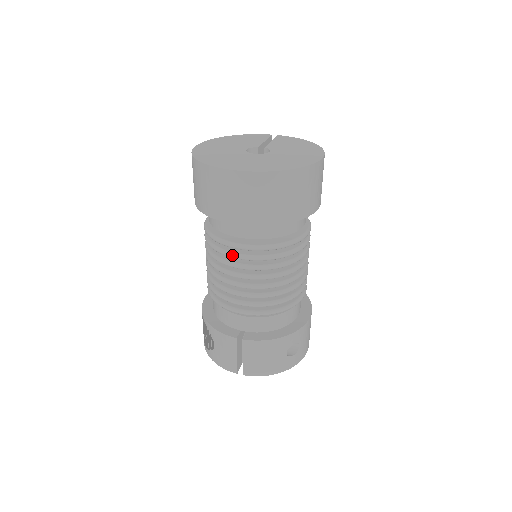
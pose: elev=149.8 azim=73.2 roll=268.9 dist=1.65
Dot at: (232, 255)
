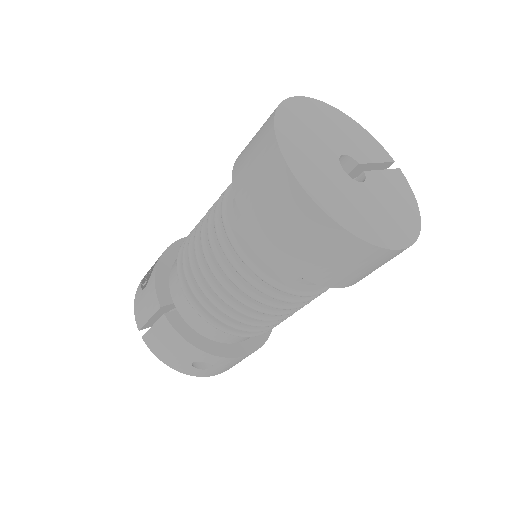
Dot at: (220, 240)
